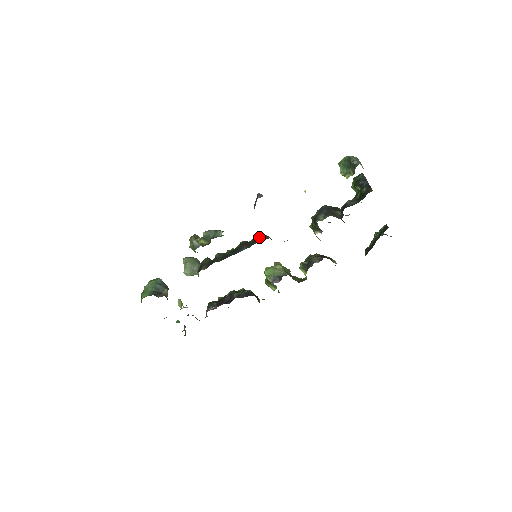
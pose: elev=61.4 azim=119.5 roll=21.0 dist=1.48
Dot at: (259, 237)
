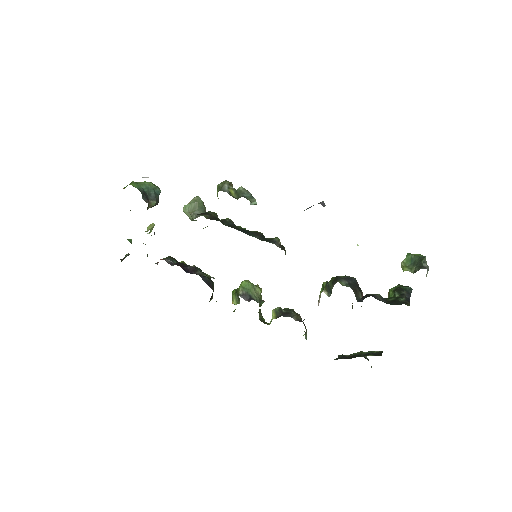
Dot at: (278, 242)
